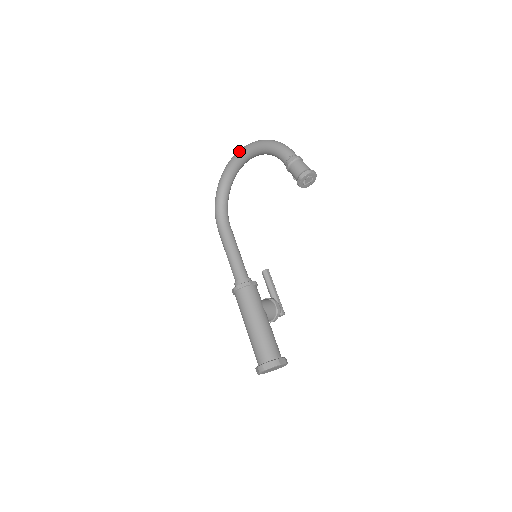
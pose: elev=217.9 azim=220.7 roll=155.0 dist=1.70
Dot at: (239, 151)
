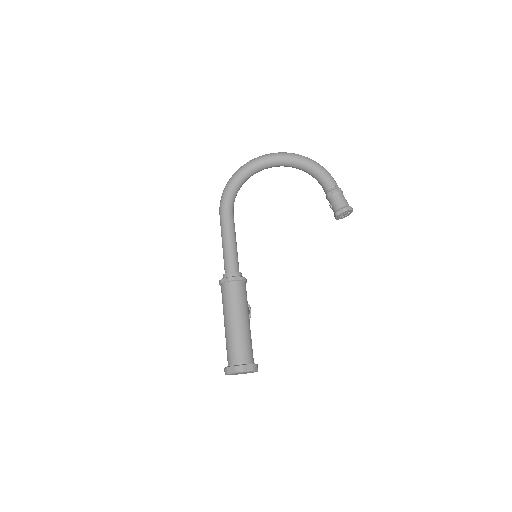
Dot at: (279, 153)
